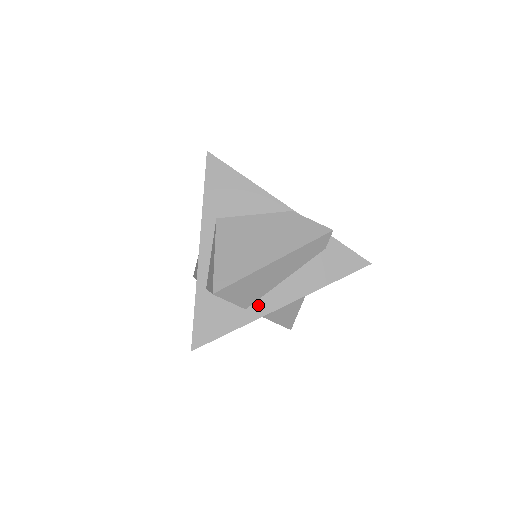
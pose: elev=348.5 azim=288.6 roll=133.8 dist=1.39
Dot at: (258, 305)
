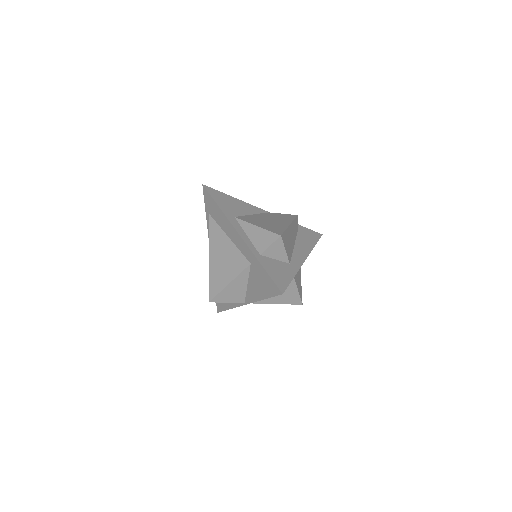
Dot at: (294, 260)
